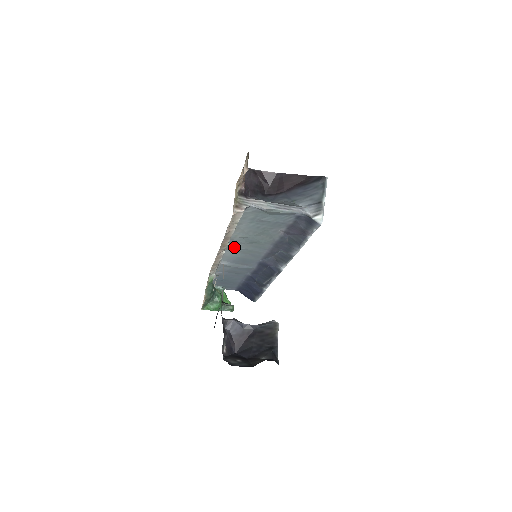
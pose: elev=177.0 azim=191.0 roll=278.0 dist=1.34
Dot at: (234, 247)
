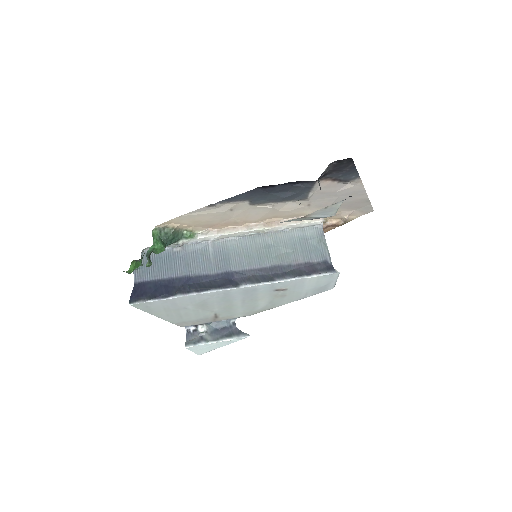
Dot at: (248, 242)
